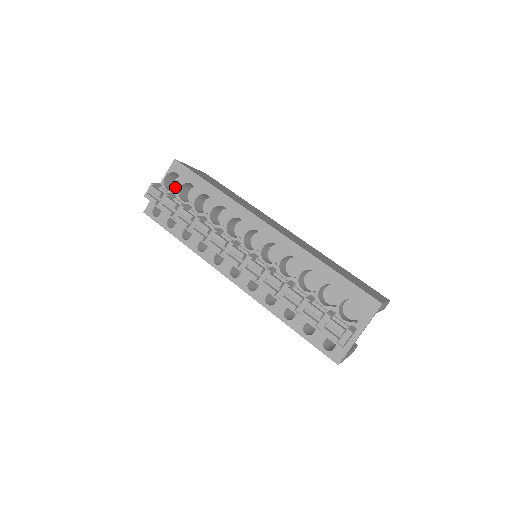
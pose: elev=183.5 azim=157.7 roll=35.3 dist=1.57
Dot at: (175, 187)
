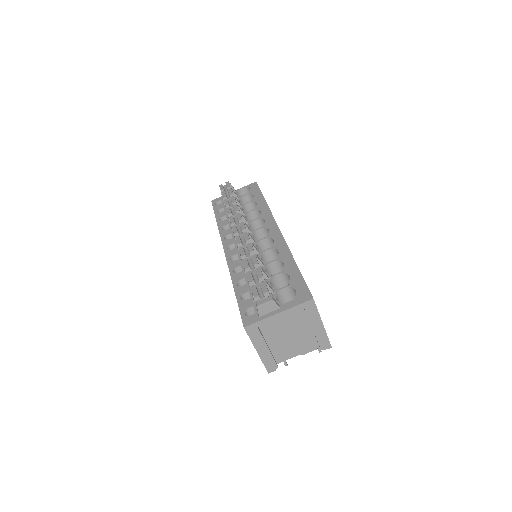
Dot at: occluded
